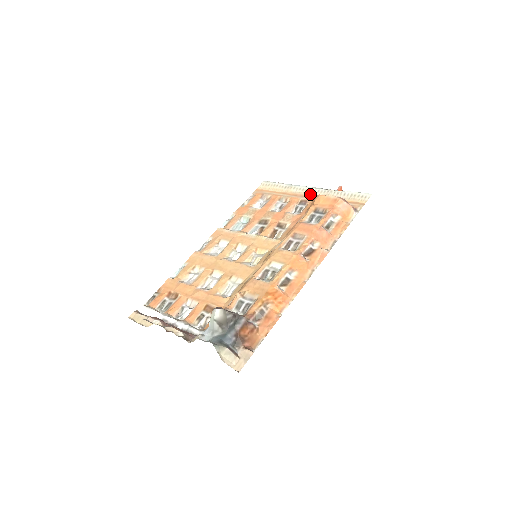
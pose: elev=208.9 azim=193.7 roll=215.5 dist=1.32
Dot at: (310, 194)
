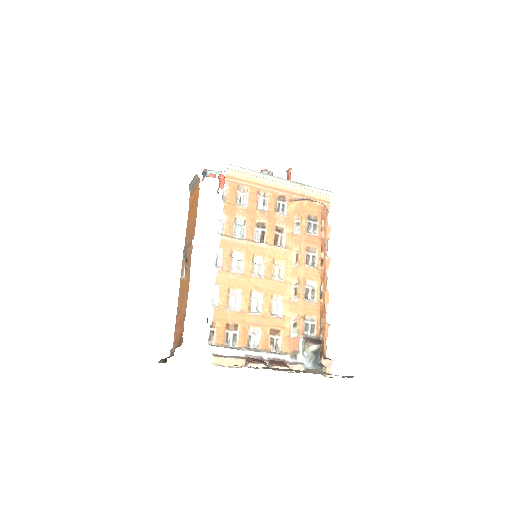
Dot at: (284, 188)
